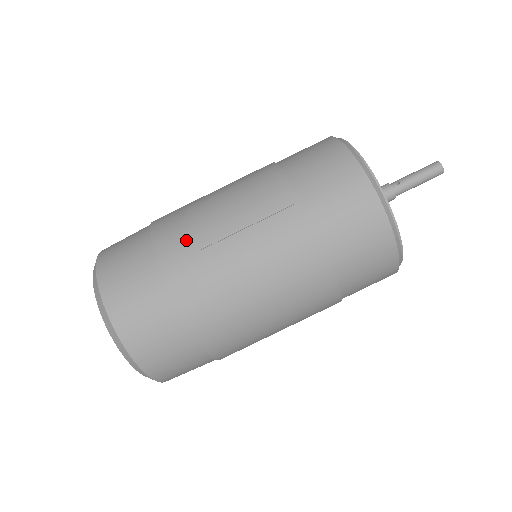
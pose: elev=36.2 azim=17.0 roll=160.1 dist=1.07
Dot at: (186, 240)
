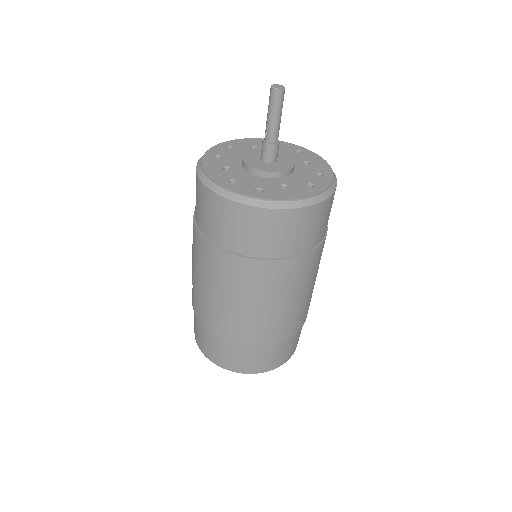
Dot at: (197, 301)
